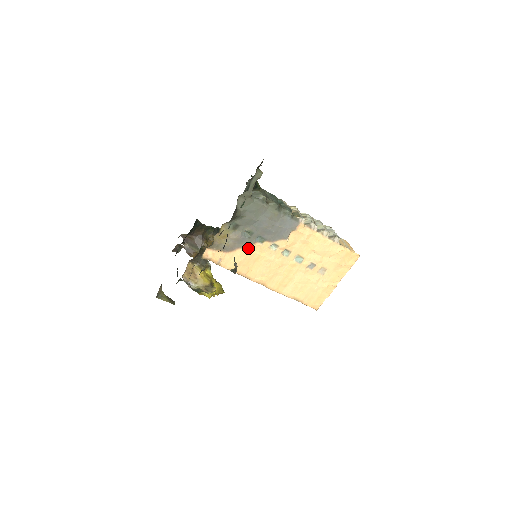
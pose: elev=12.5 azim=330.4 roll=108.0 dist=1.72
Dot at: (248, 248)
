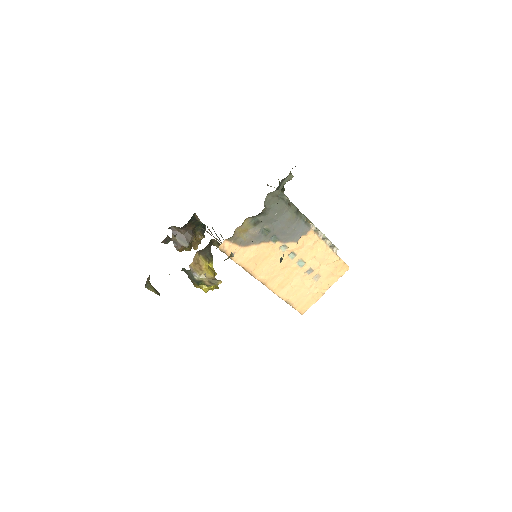
Dot at: (262, 245)
